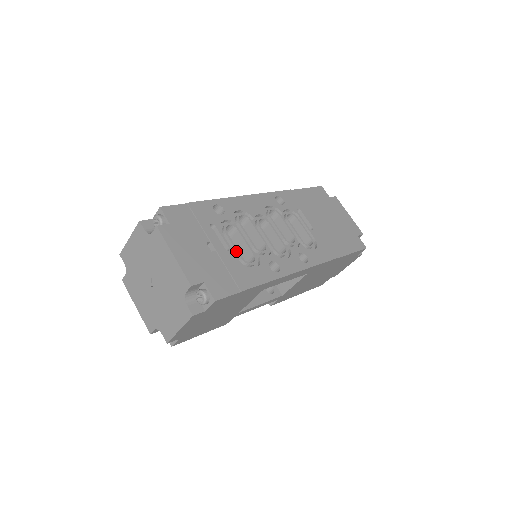
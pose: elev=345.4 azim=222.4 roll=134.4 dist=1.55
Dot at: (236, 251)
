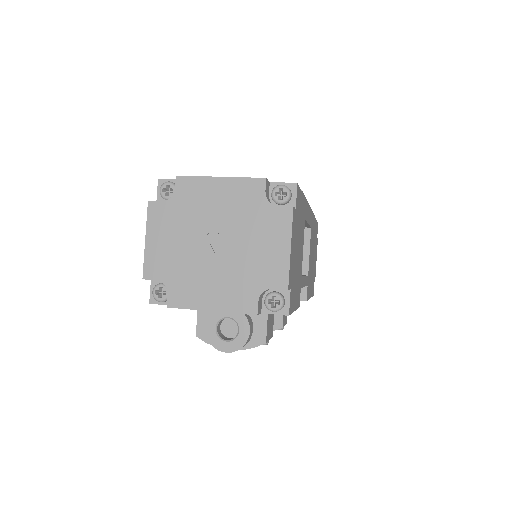
Dot at: occluded
